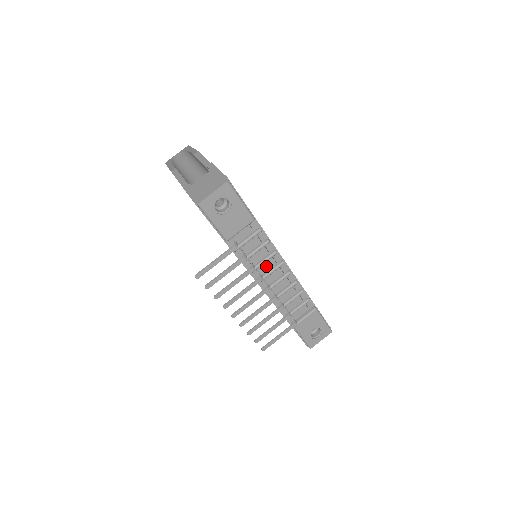
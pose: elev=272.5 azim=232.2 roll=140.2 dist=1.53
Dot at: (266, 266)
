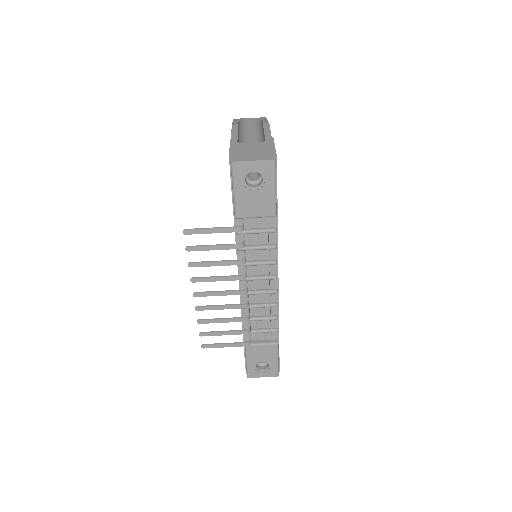
Dot at: (258, 269)
